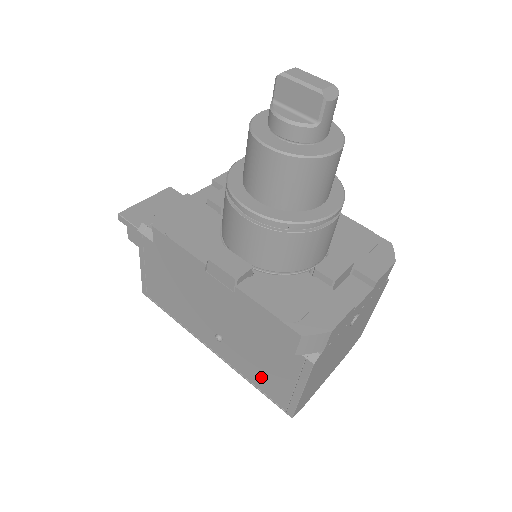
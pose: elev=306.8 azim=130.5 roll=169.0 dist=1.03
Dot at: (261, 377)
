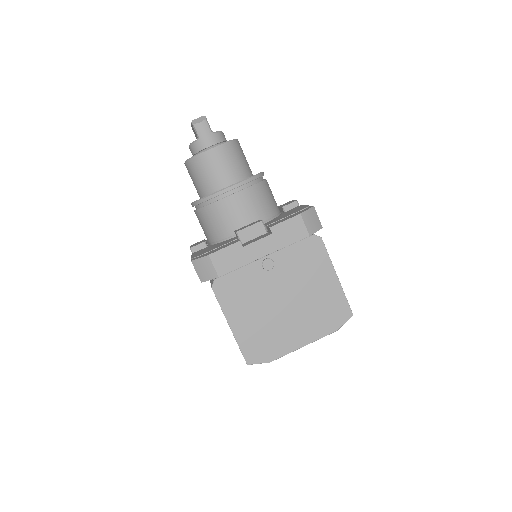
Dot at: occluded
